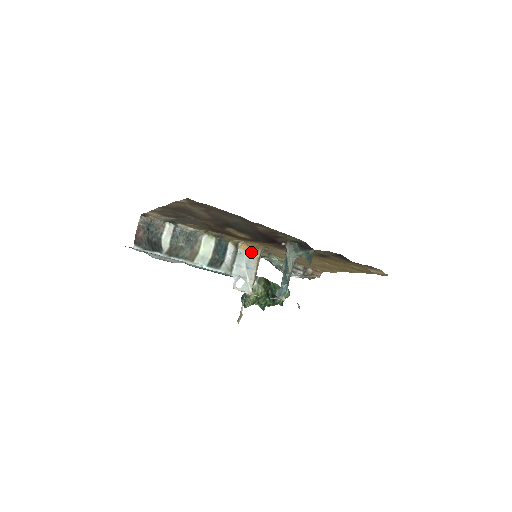
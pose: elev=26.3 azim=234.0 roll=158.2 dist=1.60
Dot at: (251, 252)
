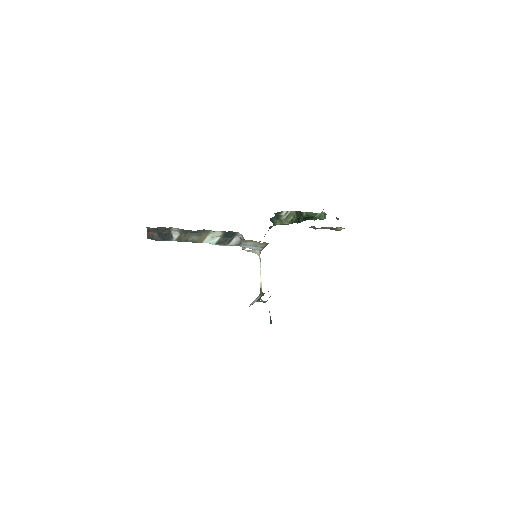
Dot at: (258, 242)
